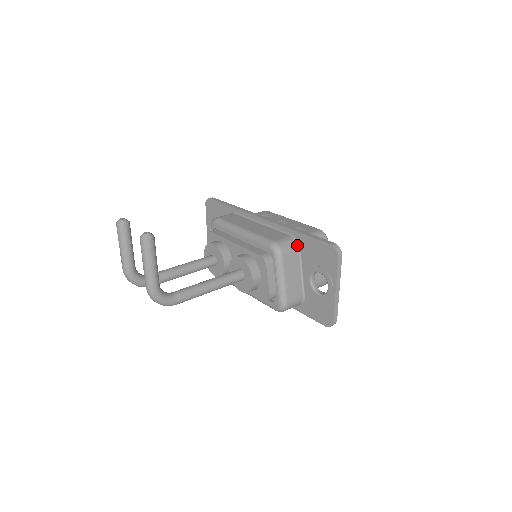
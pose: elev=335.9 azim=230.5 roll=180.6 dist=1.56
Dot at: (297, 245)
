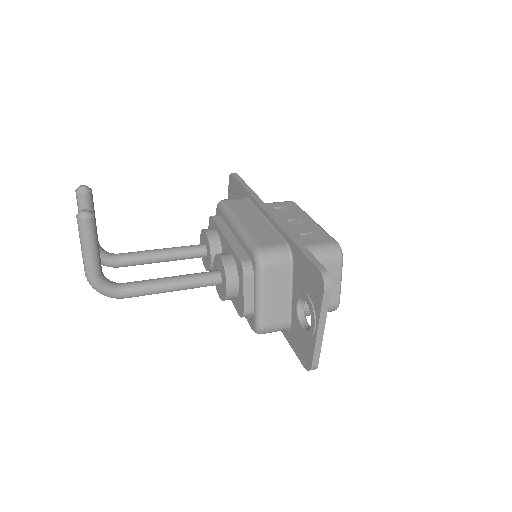
Dot at: (290, 258)
